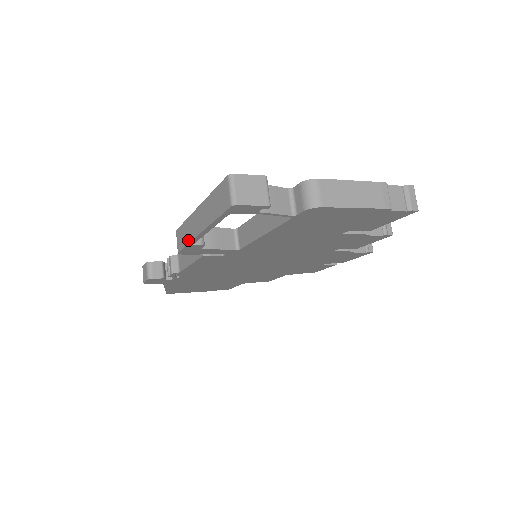
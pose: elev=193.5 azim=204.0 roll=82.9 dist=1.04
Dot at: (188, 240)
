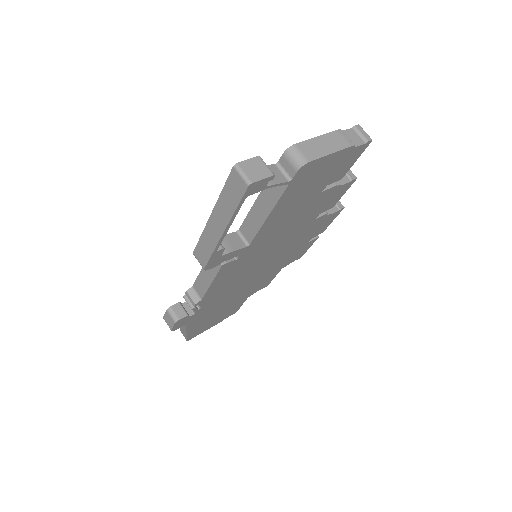
Dot at: (212, 249)
